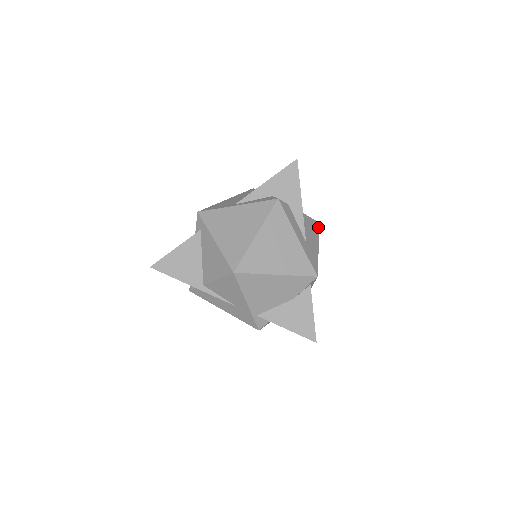
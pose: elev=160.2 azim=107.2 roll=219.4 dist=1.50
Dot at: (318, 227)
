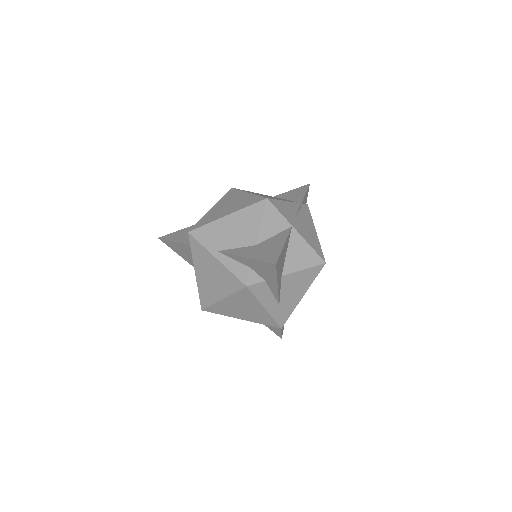
Dot at: (318, 271)
